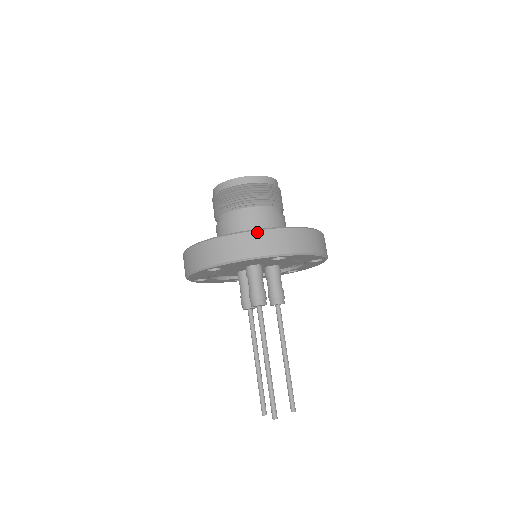
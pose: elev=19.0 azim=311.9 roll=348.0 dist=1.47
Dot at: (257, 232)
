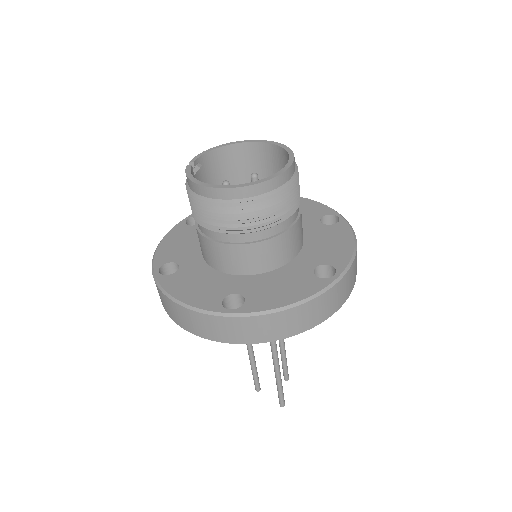
Dot at: (318, 298)
